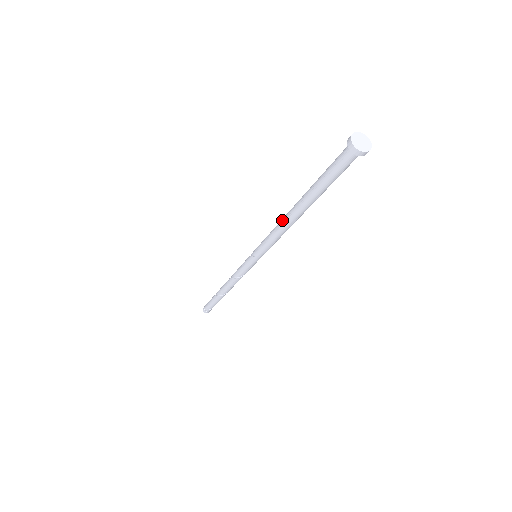
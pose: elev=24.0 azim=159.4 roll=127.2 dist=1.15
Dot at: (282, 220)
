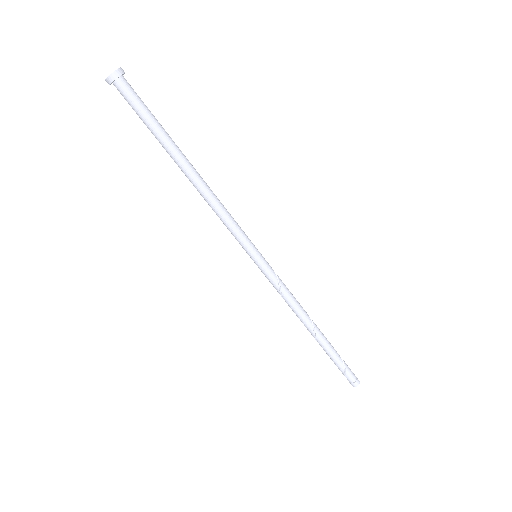
Dot at: occluded
